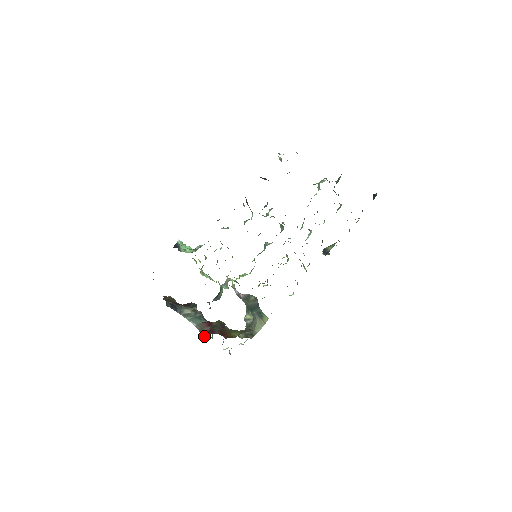
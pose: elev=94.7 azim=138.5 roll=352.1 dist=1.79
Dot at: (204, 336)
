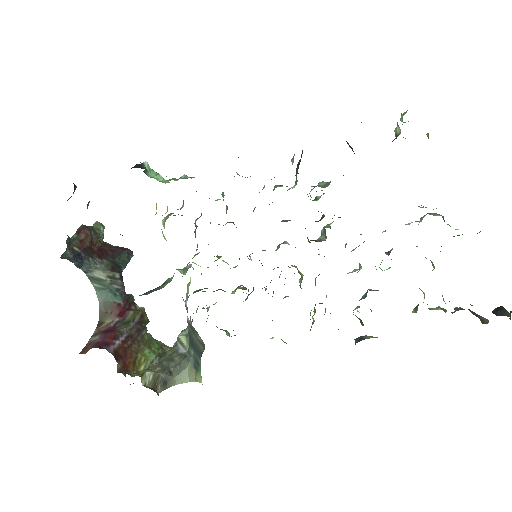
Dot at: (94, 337)
